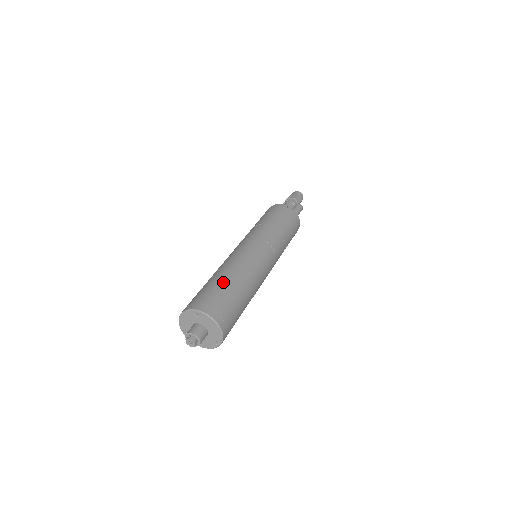
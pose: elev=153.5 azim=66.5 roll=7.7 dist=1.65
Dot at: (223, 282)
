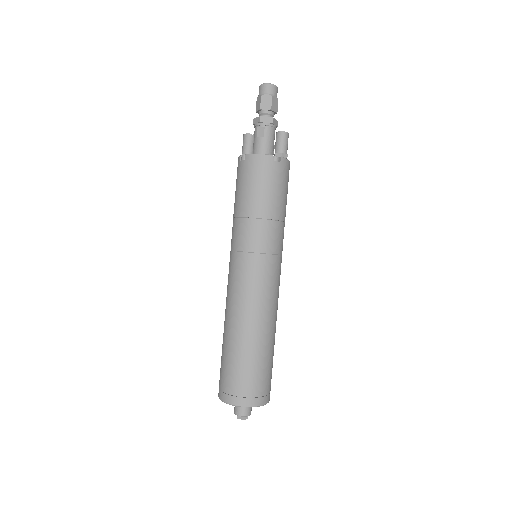
Dot at: (251, 355)
